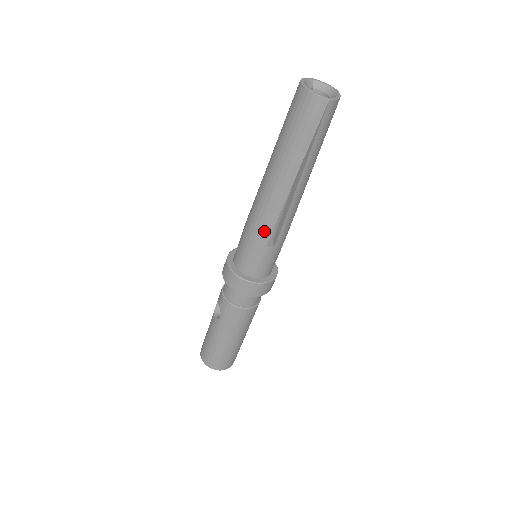
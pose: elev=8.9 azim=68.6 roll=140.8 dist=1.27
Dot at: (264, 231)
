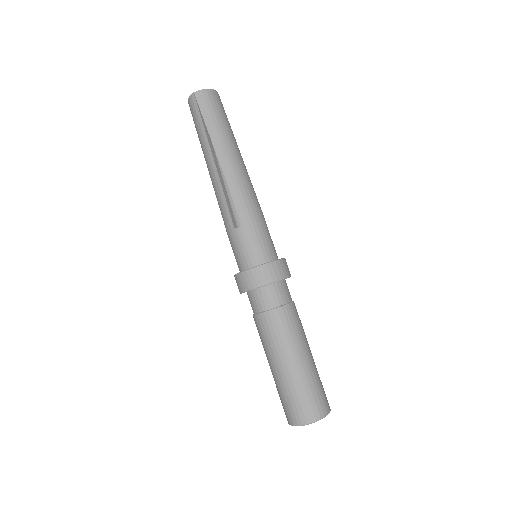
Dot at: (226, 217)
